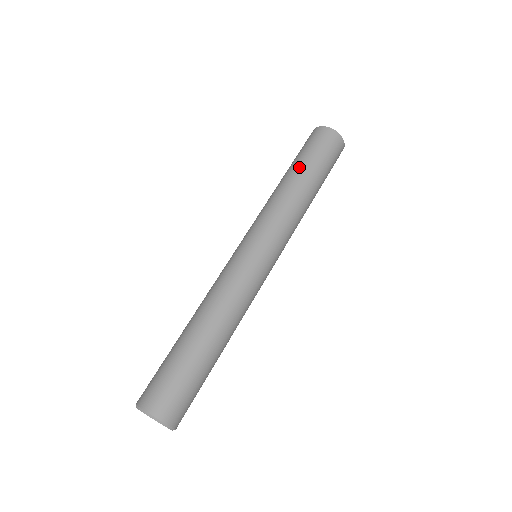
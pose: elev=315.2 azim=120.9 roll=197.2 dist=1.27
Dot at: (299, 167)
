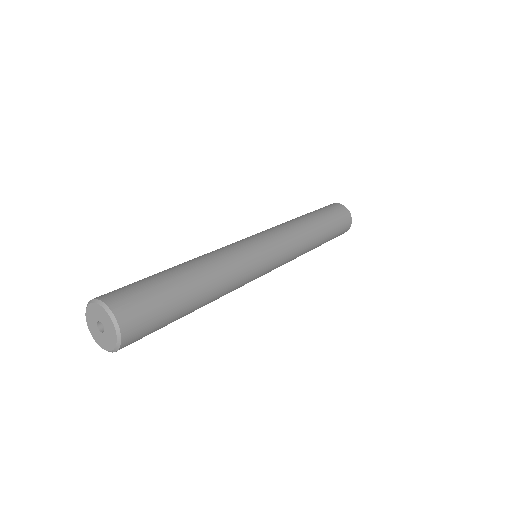
Dot at: (314, 214)
